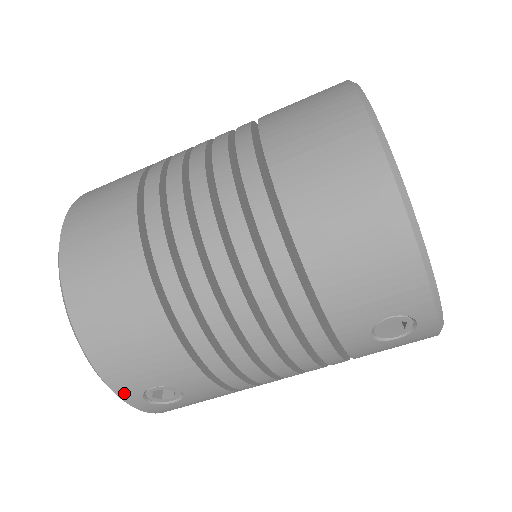
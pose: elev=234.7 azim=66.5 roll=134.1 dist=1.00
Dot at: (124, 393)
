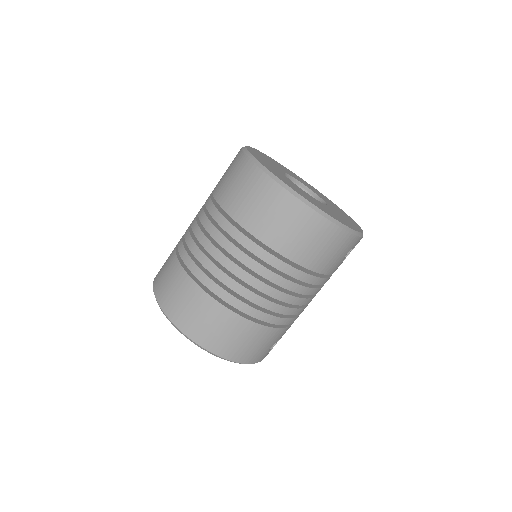
Dot at: (260, 360)
